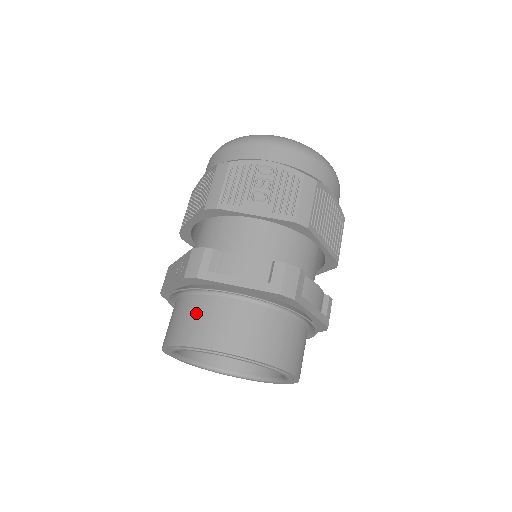
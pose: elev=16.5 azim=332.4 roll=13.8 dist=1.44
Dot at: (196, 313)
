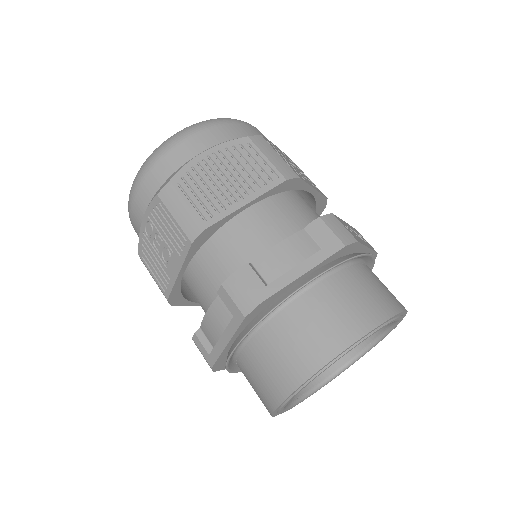
Dot at: occluded
